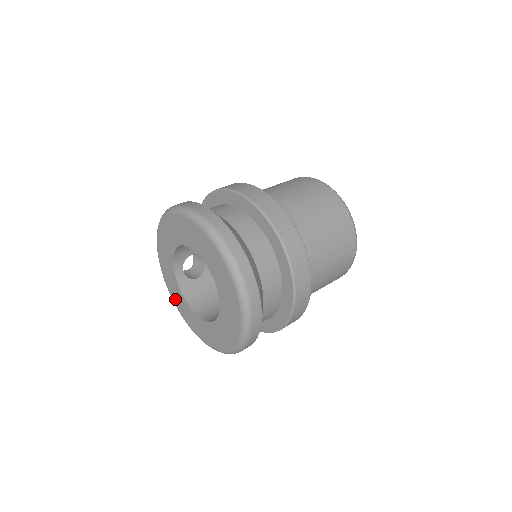
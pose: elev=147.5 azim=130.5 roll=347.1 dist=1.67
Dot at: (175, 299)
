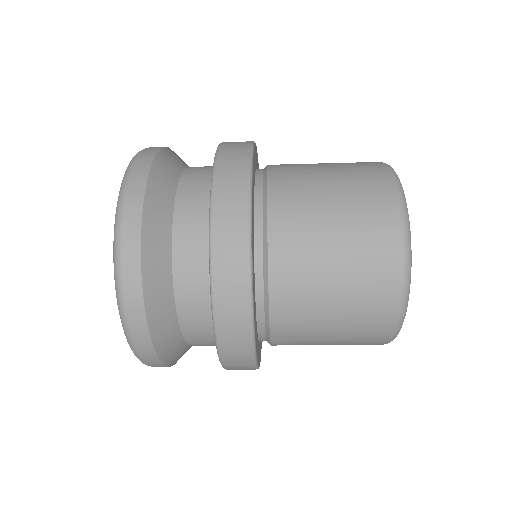
Dot at: occluded
